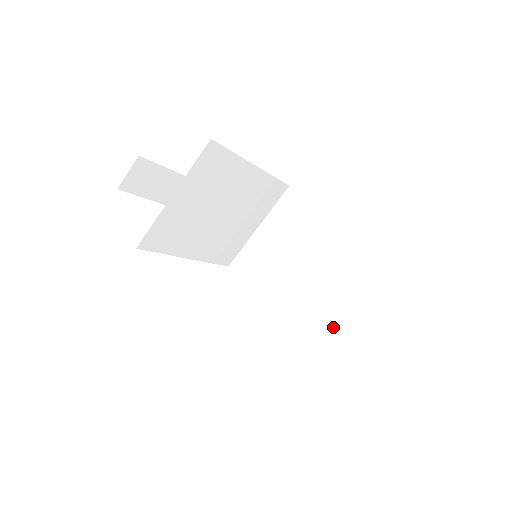
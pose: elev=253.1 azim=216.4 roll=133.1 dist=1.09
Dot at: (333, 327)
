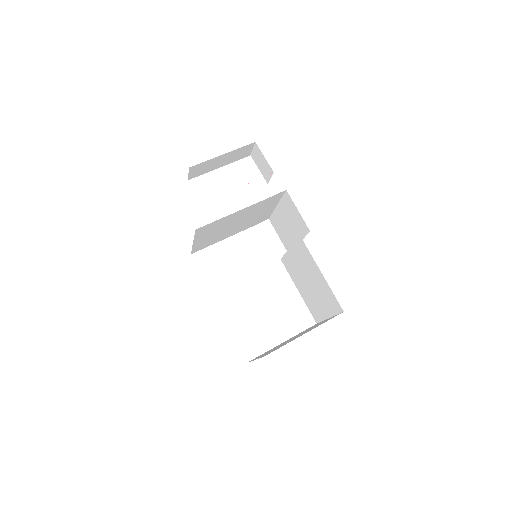
Dot at: (309, 292)
